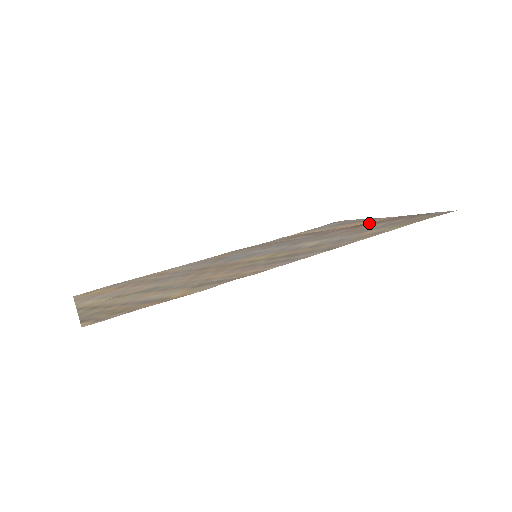
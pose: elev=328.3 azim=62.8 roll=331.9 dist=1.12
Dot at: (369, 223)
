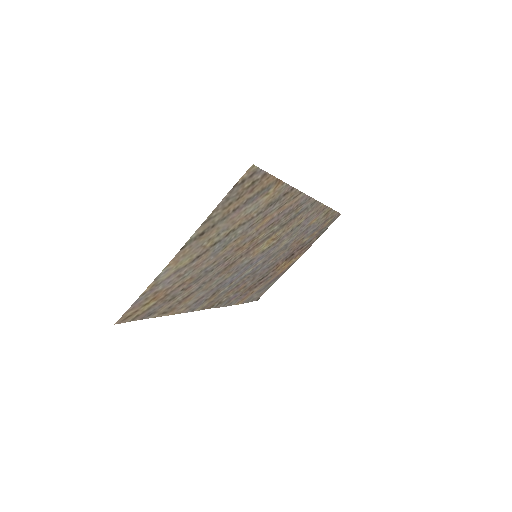
Dot at: (295, 253)
